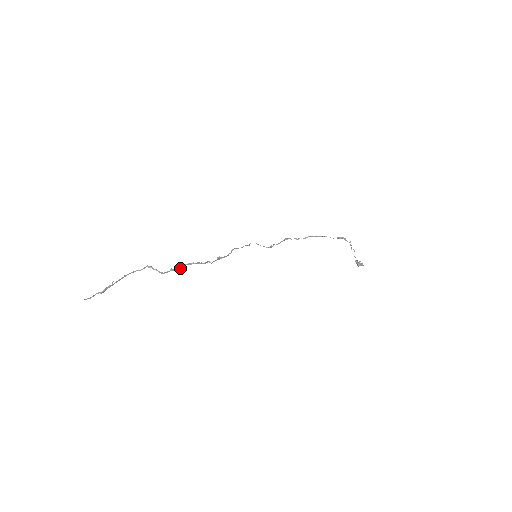
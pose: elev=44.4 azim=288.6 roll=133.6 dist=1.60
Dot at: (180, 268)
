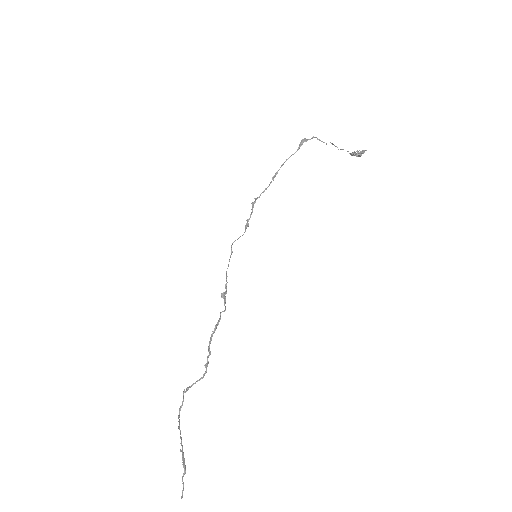
Dot at: (210, 353)
